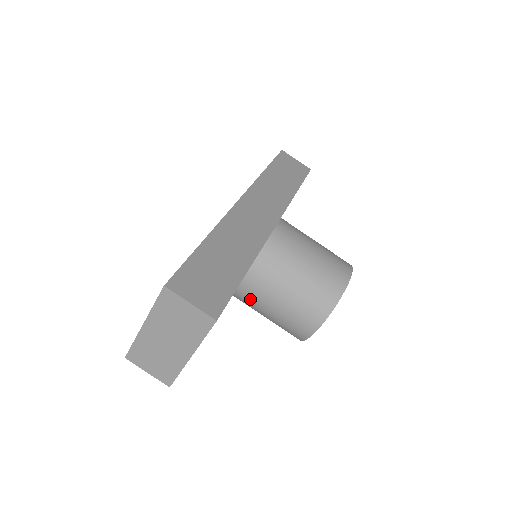
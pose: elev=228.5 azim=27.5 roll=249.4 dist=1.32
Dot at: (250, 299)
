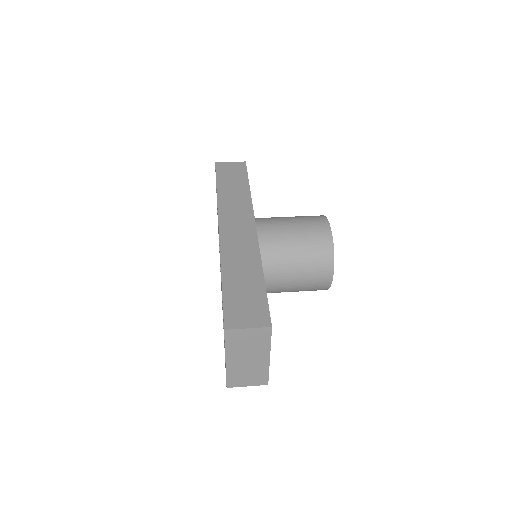
Dot at: (274, 289)
